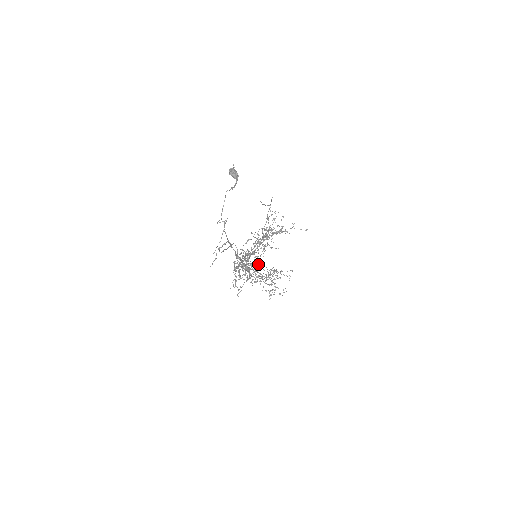
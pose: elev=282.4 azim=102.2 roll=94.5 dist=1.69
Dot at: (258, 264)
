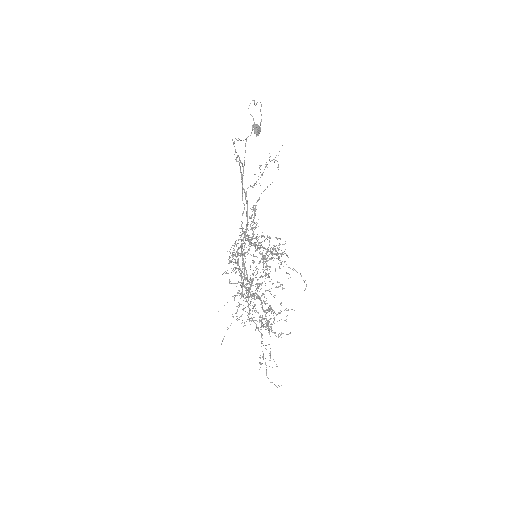
Dot at: (250, 301)
